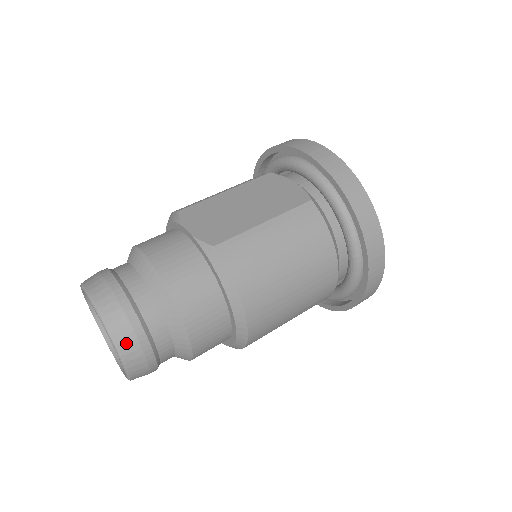
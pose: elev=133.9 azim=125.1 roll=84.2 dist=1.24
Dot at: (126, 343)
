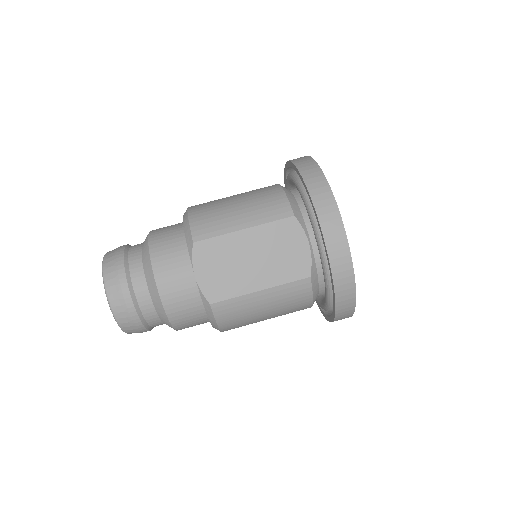
Dot at: (131, 331)
